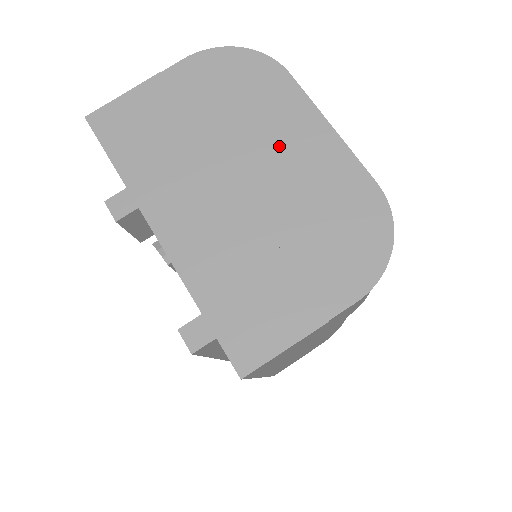
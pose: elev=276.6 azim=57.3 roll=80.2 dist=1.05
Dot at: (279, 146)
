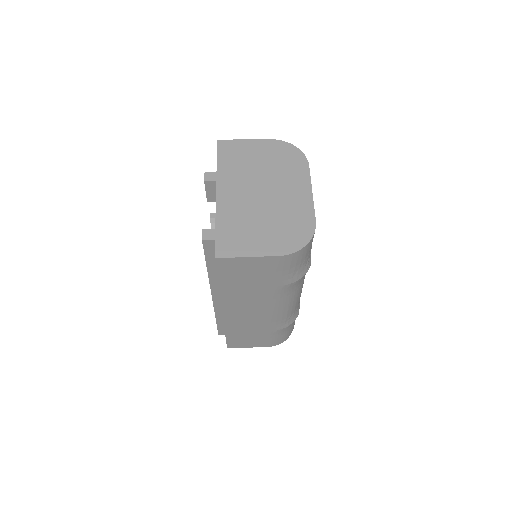
Dot at: (286, 188)
